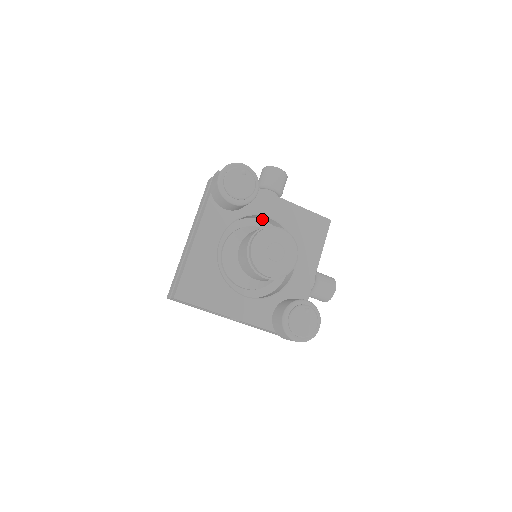
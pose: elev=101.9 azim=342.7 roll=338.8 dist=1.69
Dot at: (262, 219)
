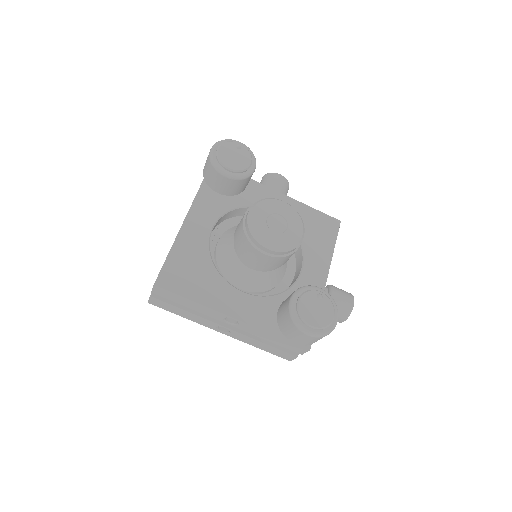
Dot at: occluded
